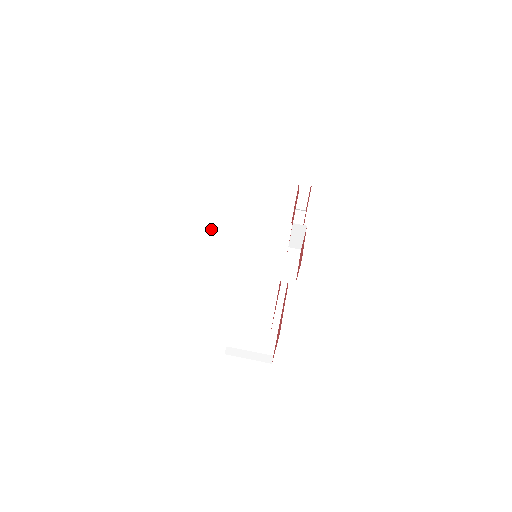
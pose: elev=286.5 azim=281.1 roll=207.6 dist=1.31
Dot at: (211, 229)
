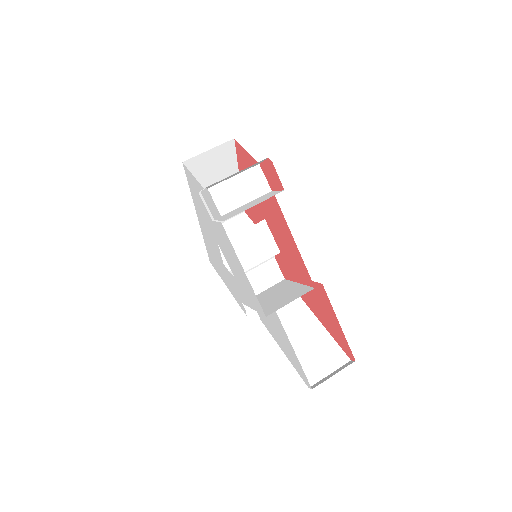
Dot at: occluded
